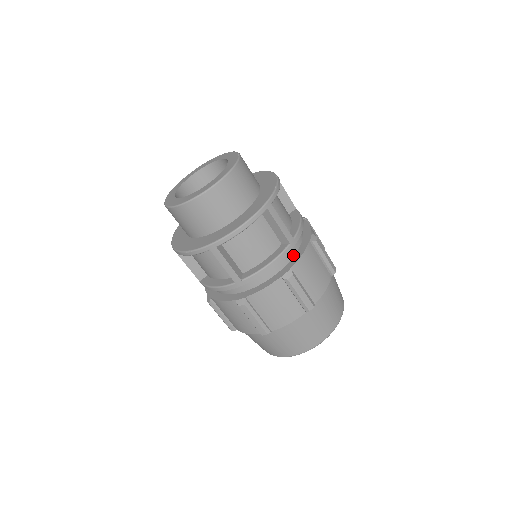
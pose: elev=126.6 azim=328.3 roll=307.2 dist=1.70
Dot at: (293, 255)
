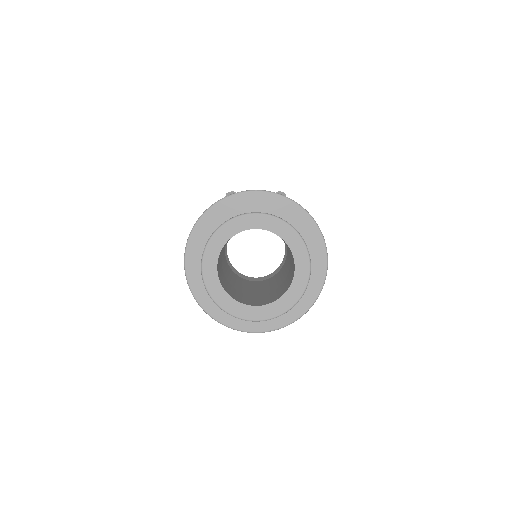
Dot at: occluded
